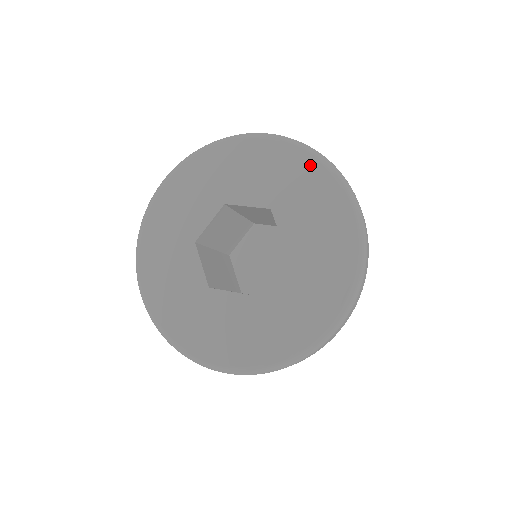
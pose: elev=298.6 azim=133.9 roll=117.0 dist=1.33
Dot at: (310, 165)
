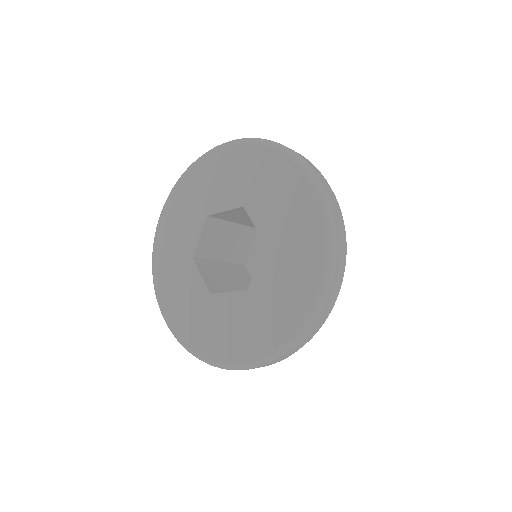
Dot at: (266, 155)
